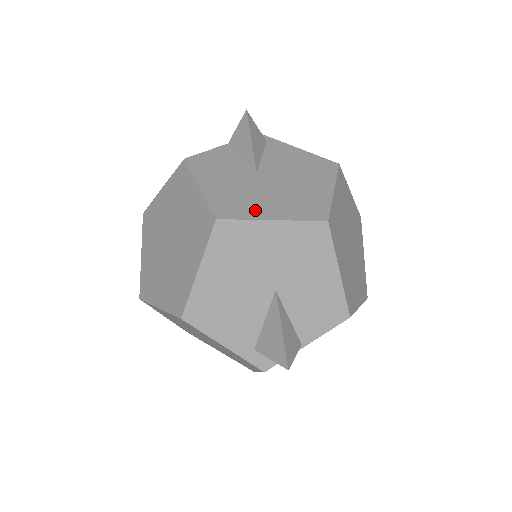
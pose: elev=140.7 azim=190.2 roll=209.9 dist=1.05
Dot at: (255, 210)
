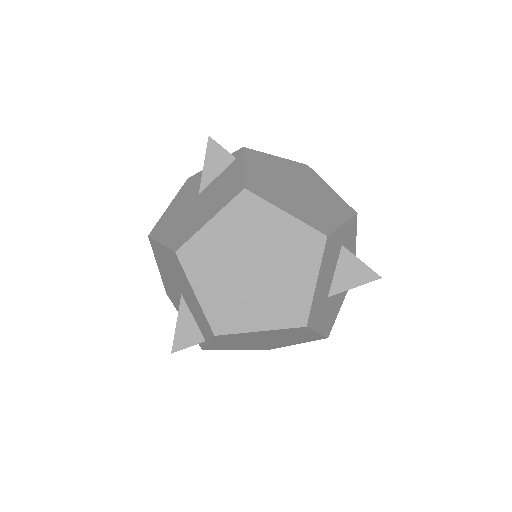
Dot at: (164, 232)
